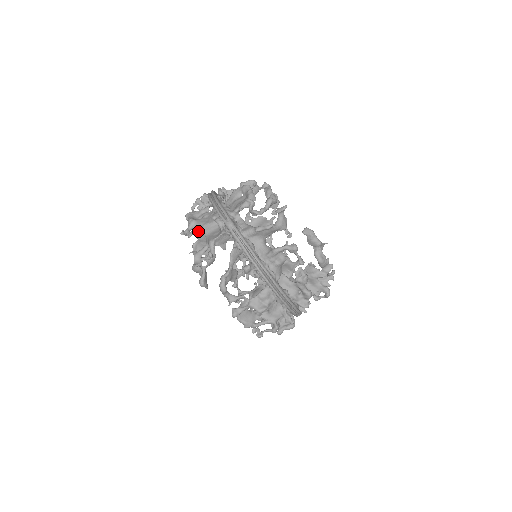
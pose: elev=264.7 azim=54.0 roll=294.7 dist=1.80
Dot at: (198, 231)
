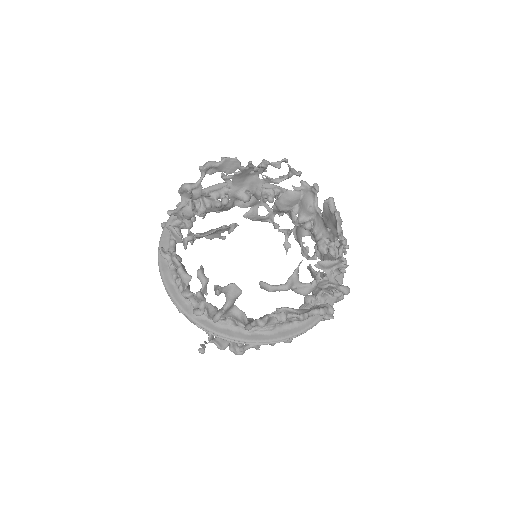
Dot at: (195, 237)
